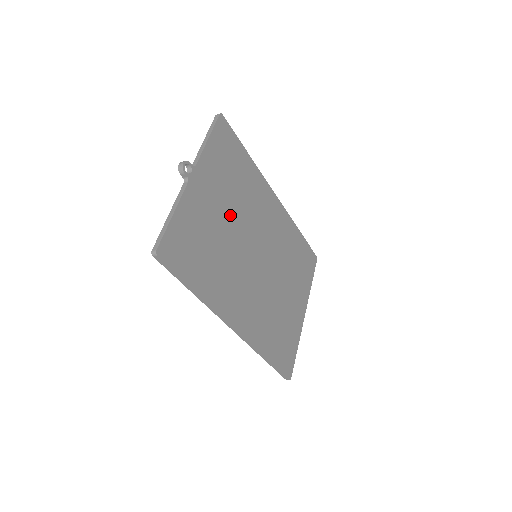
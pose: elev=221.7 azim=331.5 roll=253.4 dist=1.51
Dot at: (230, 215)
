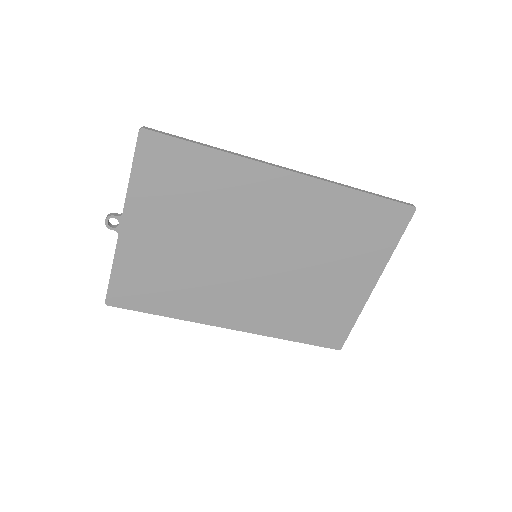
Dot at: (194, 236)
